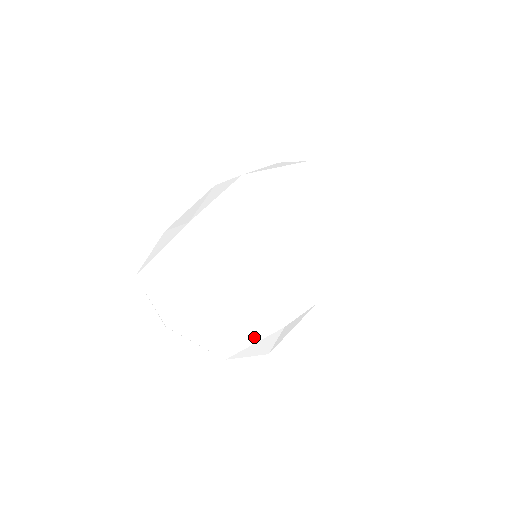
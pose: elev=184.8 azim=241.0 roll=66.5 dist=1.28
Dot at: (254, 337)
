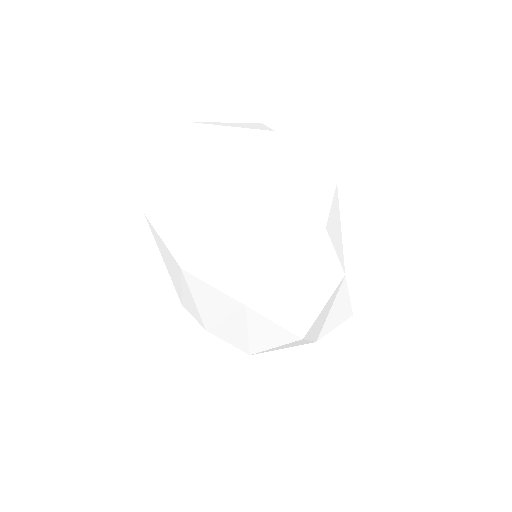
Dot at: (337, 242)
